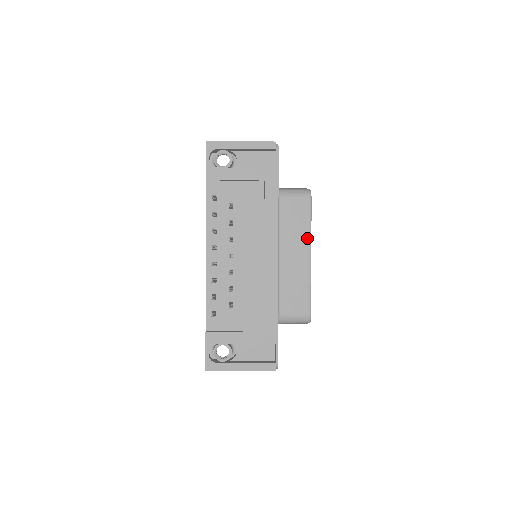
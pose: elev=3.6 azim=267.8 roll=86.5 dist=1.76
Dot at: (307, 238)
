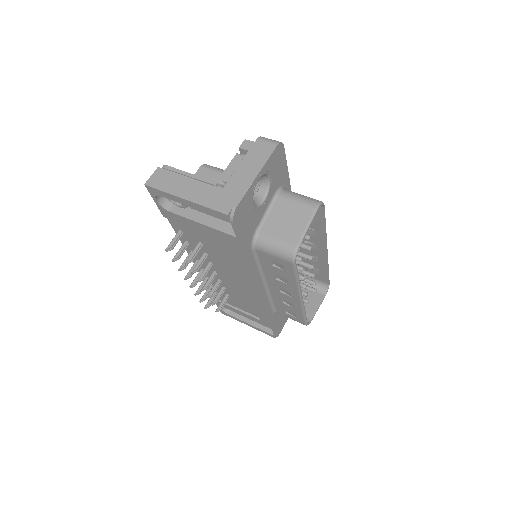
Dot at: (294, 287)
